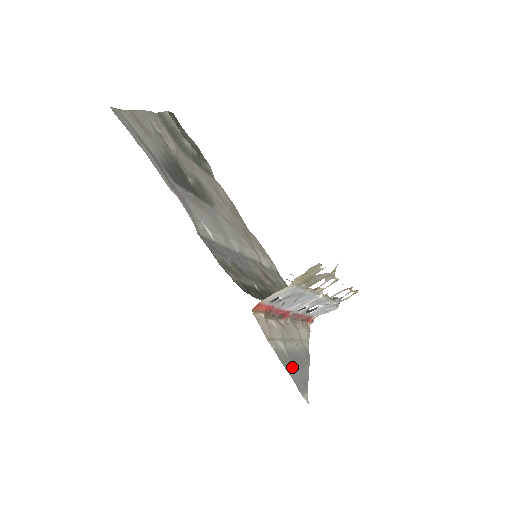
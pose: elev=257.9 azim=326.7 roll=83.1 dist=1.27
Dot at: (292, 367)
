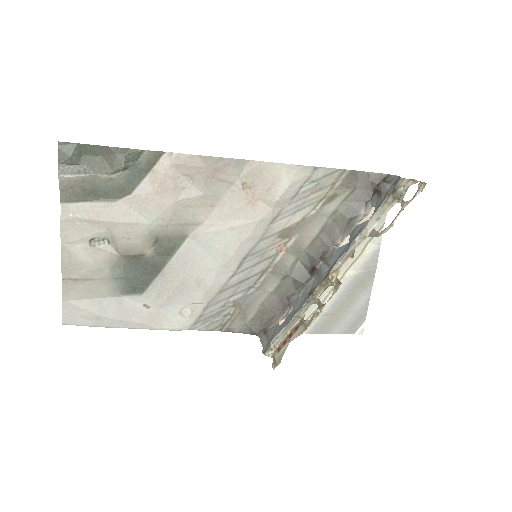
Dot at: (338, 320)
